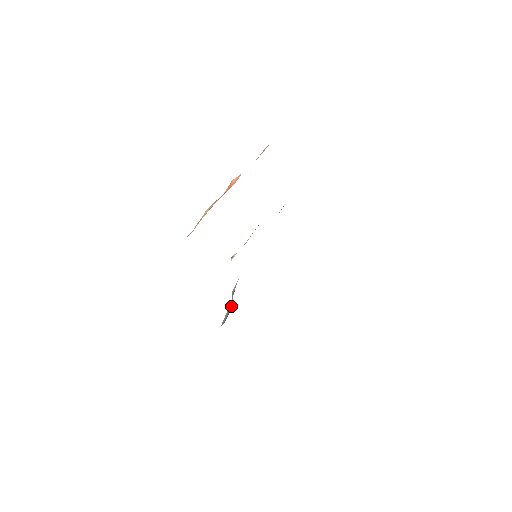
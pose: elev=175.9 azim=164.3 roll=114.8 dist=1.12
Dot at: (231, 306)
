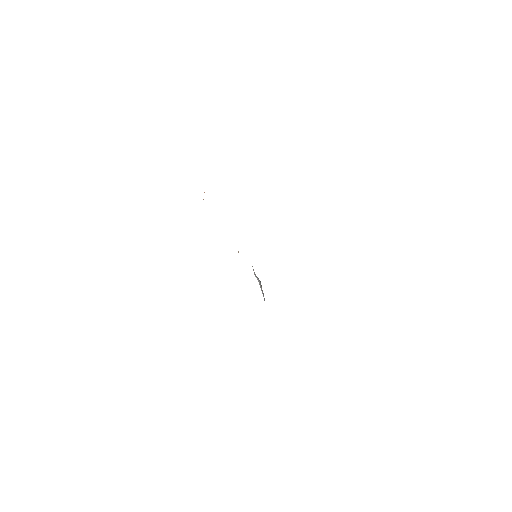
Dot at: (260, 284)
